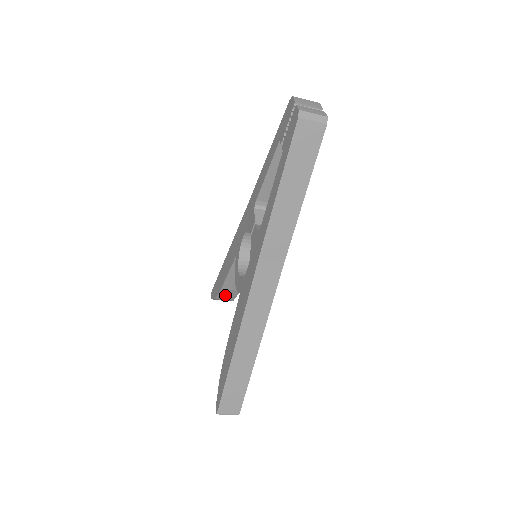
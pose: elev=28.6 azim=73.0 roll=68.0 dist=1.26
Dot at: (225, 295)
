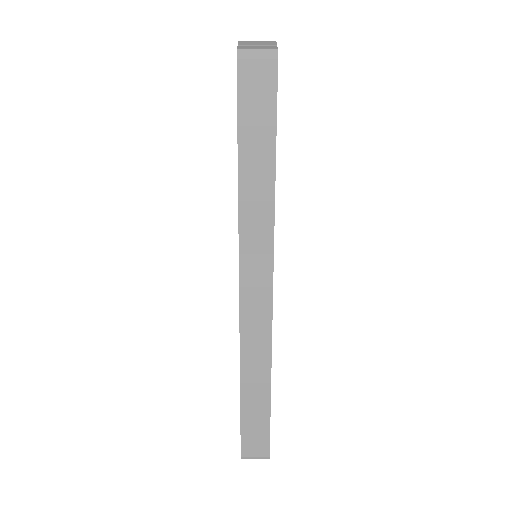
Dot at: occluded
